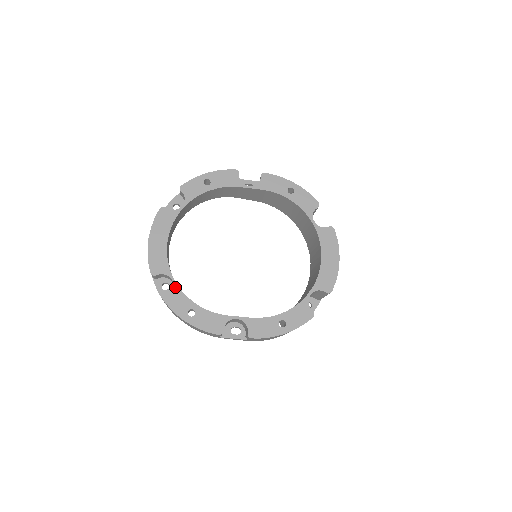
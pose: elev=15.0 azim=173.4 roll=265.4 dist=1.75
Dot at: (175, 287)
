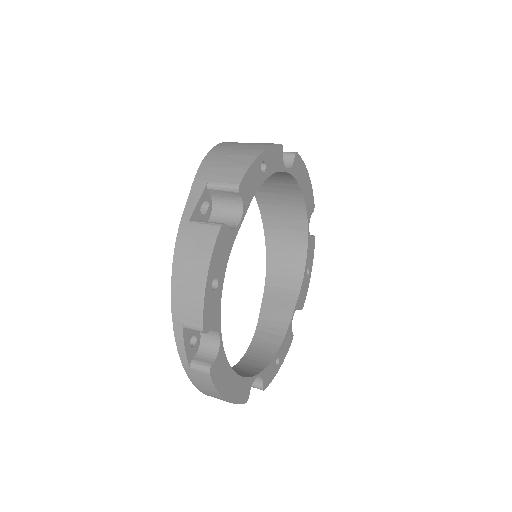
Dot at: (262, 375)
